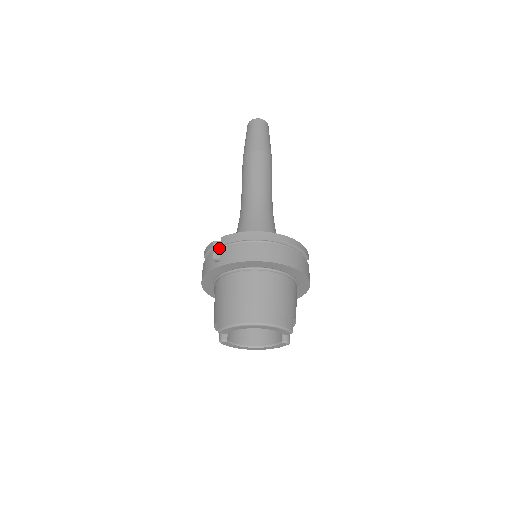
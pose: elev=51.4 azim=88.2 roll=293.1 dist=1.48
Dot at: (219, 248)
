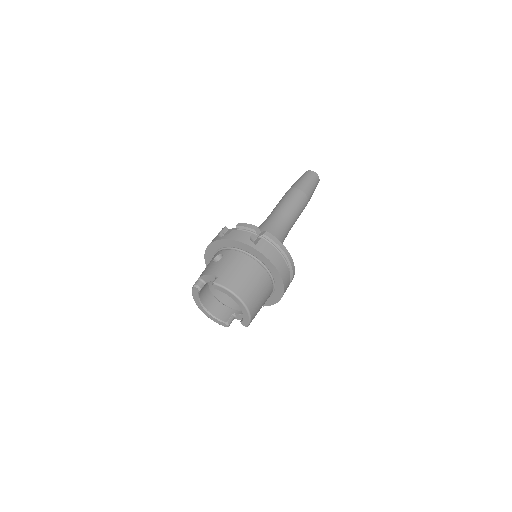
Dot at: (257, 234)
